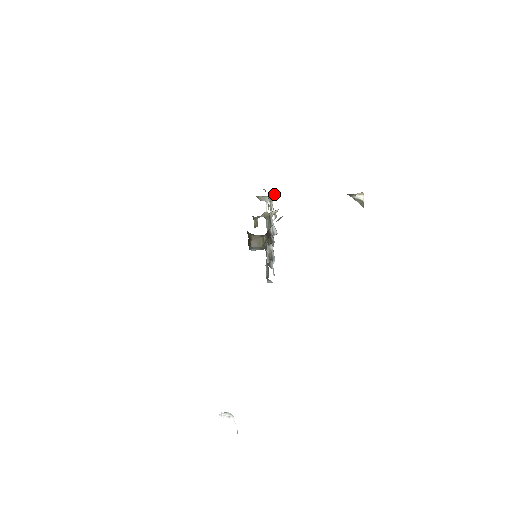
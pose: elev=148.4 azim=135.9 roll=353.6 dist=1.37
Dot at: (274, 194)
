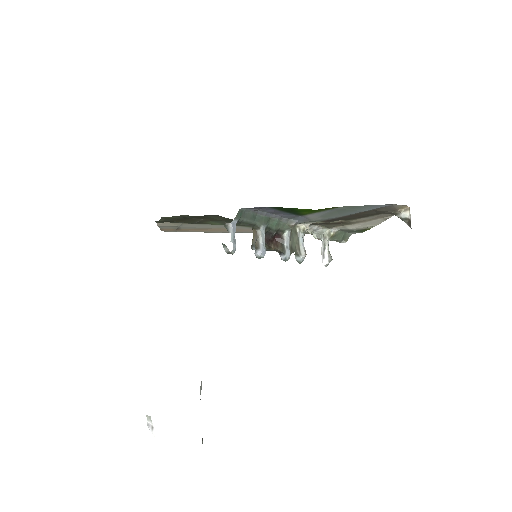
Dot at: (329, 230)
